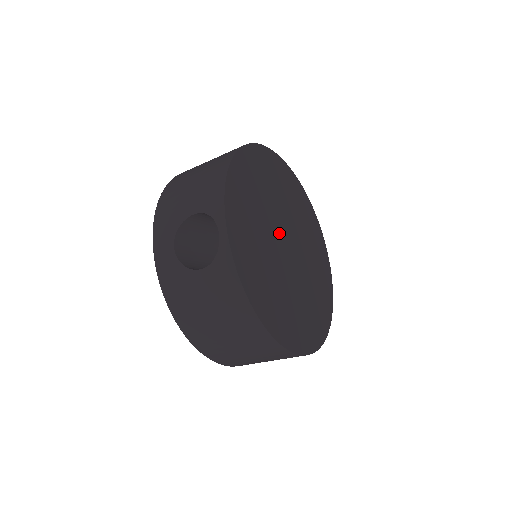
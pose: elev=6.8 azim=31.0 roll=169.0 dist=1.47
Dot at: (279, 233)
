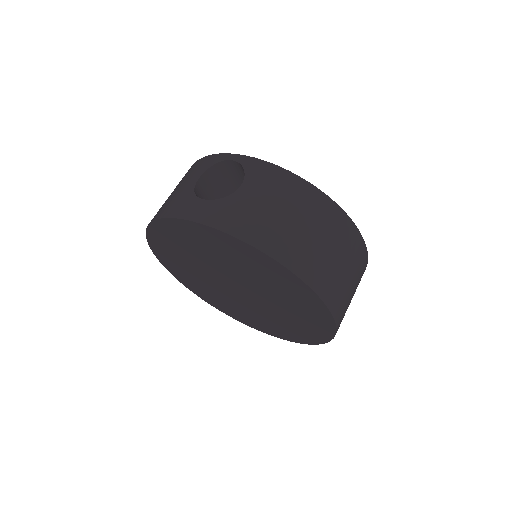
Dot at: occluded
